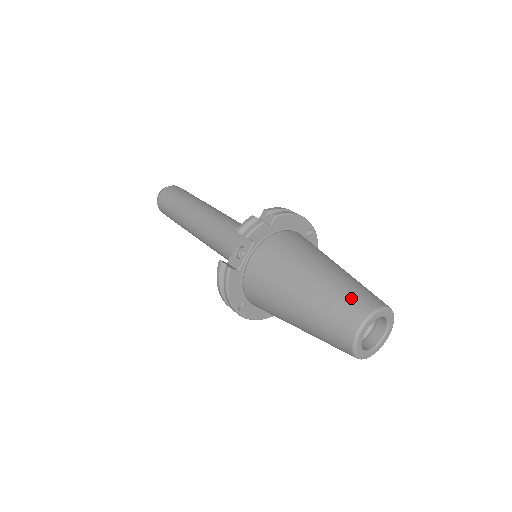
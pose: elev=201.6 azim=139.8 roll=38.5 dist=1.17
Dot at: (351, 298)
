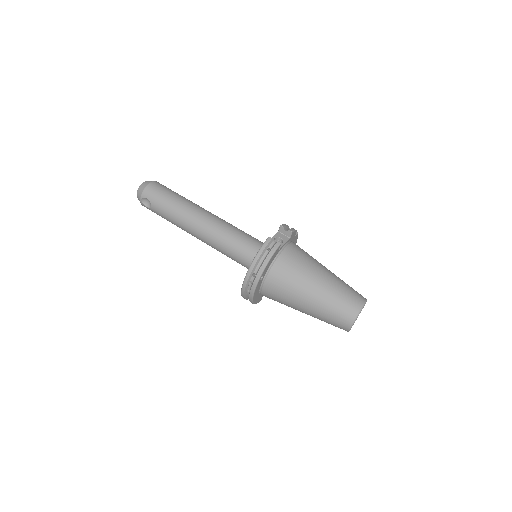
Dot at: occluded
